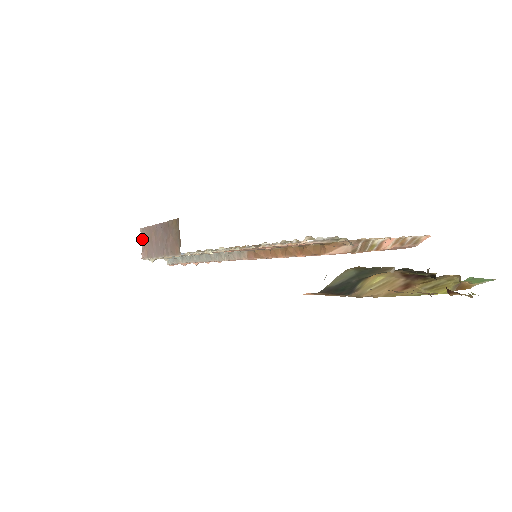
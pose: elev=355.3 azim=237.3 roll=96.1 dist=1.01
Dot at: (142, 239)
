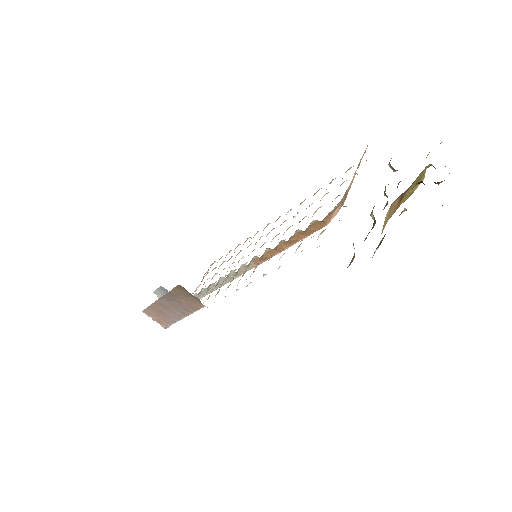
Dot at: (152, 317)
